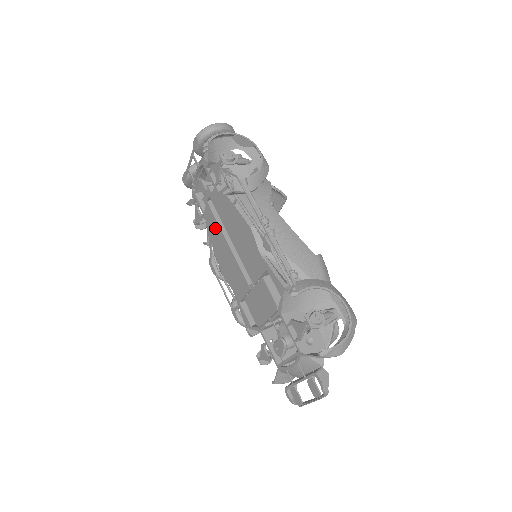
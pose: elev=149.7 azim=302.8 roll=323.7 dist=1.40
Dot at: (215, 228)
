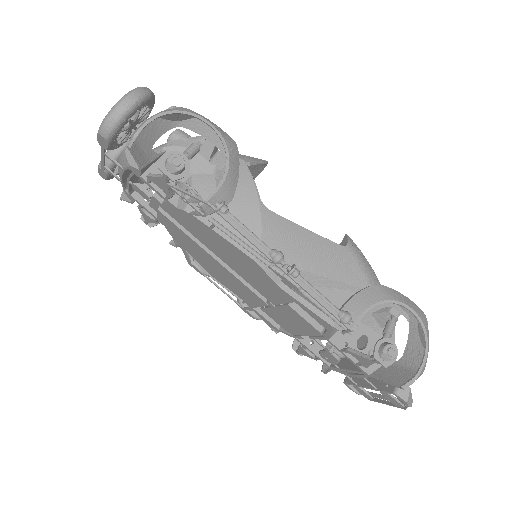
Dot at: (185, 239)
